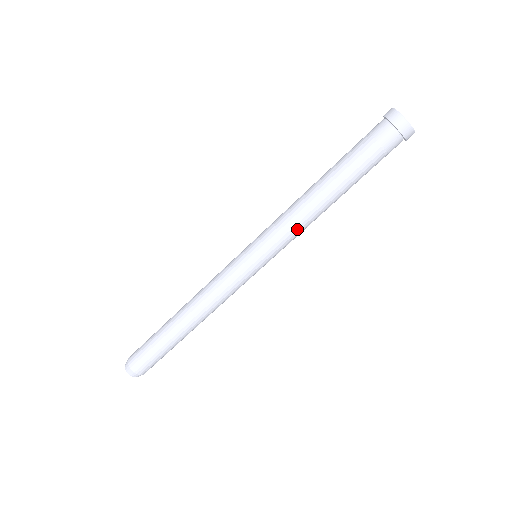
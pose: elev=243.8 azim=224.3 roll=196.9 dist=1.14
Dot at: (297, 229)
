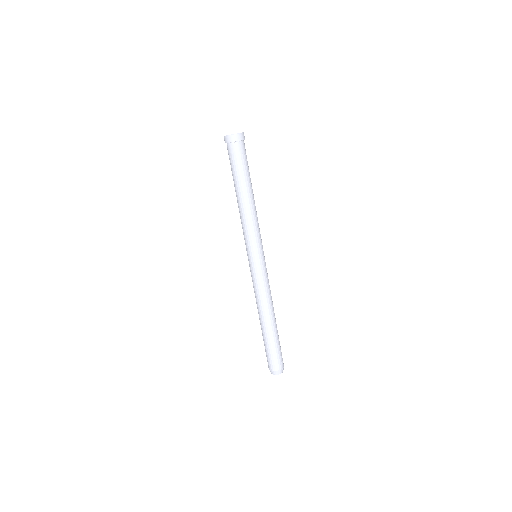
Dot at: (252, 225)
